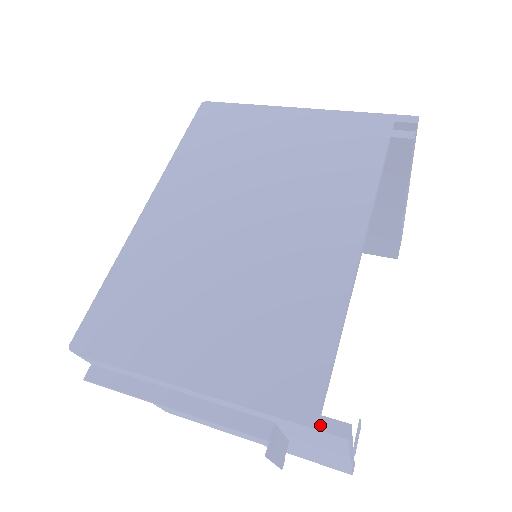
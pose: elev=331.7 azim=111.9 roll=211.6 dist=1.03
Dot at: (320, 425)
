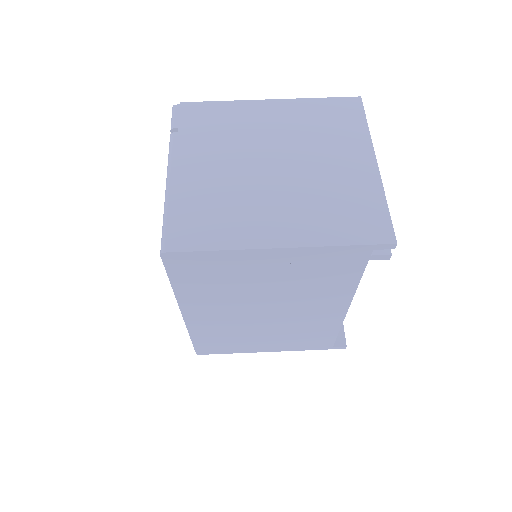
Dot at: occluded
